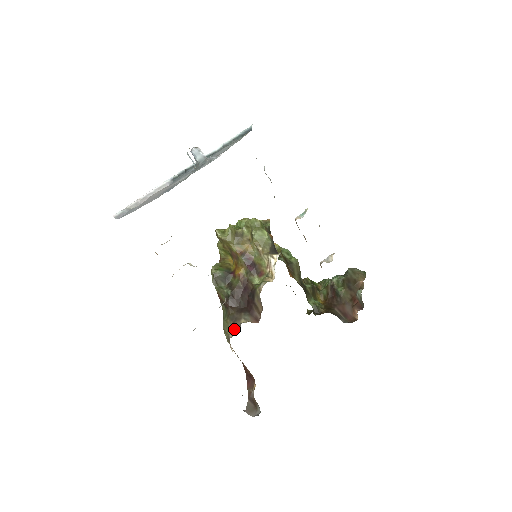
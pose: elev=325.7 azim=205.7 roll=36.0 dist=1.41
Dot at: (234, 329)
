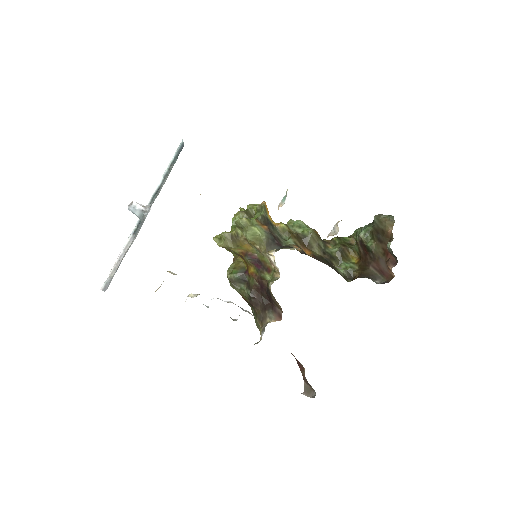
Dot at: (261, 332)
